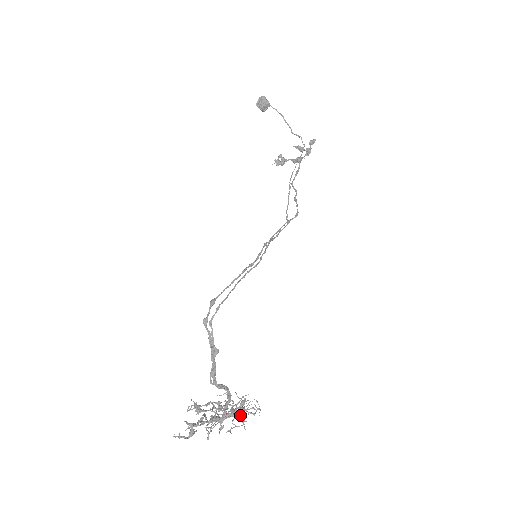
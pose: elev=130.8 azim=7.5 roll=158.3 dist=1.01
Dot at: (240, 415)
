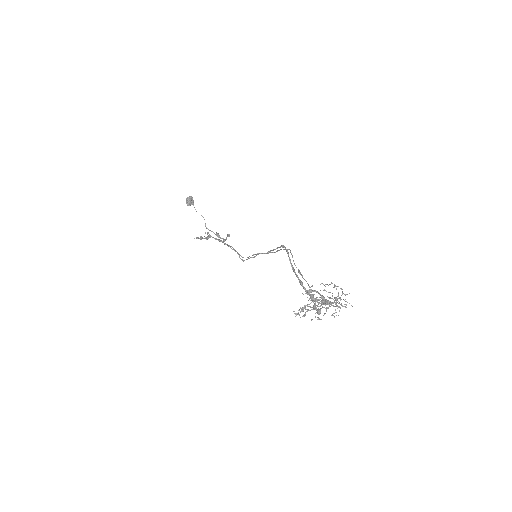
Dot at: (345, 299)
